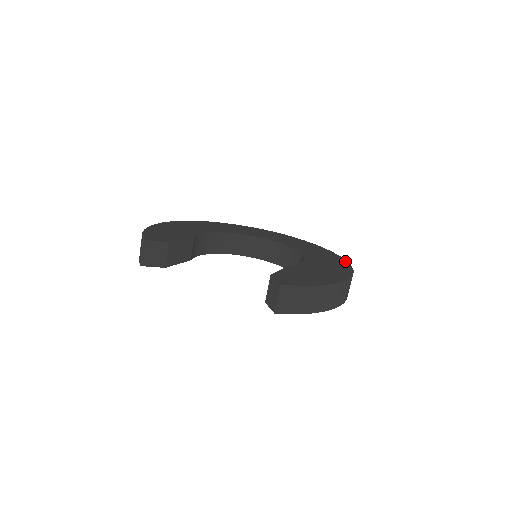
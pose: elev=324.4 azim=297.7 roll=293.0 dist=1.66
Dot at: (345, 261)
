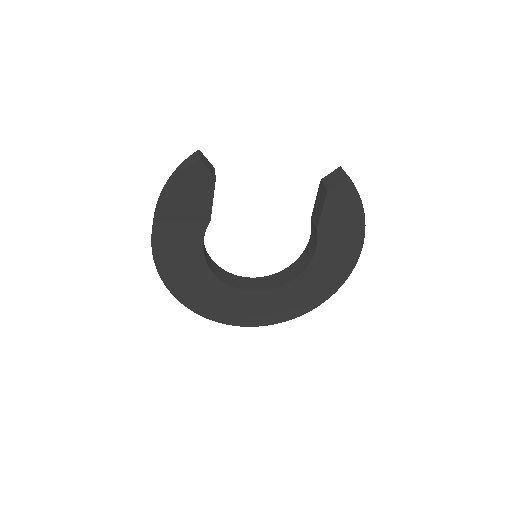
Dot at: occluded
